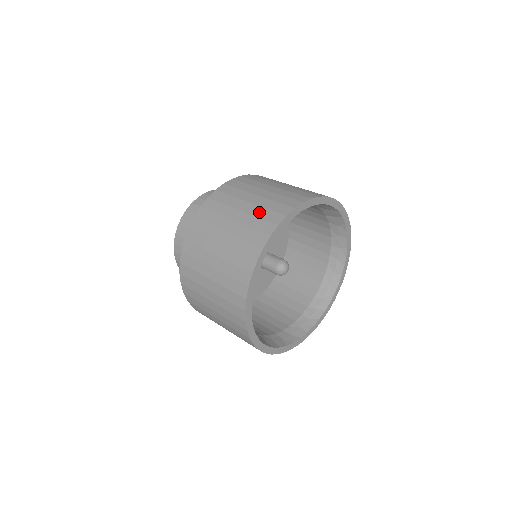
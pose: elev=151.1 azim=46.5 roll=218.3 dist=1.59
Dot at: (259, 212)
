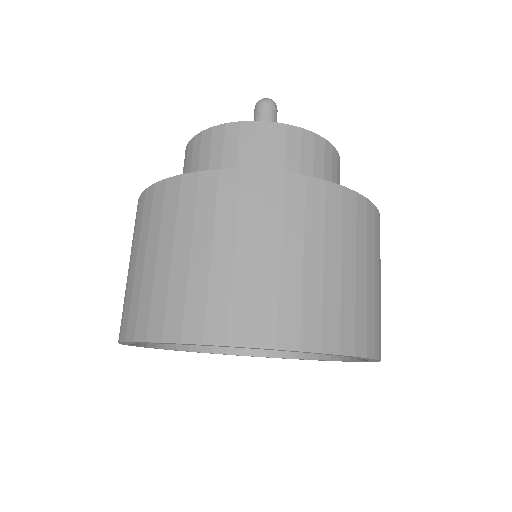
Dot at: (242, 291)
